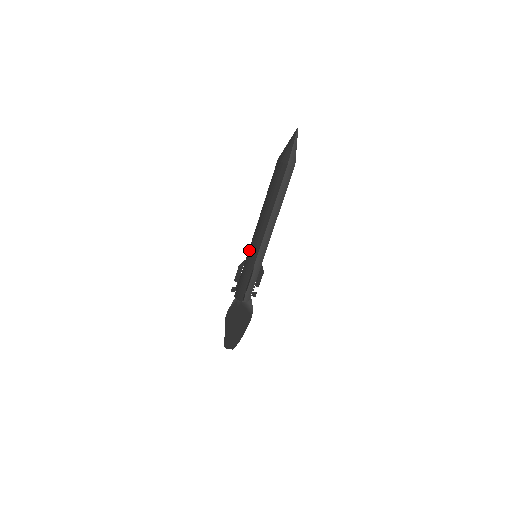
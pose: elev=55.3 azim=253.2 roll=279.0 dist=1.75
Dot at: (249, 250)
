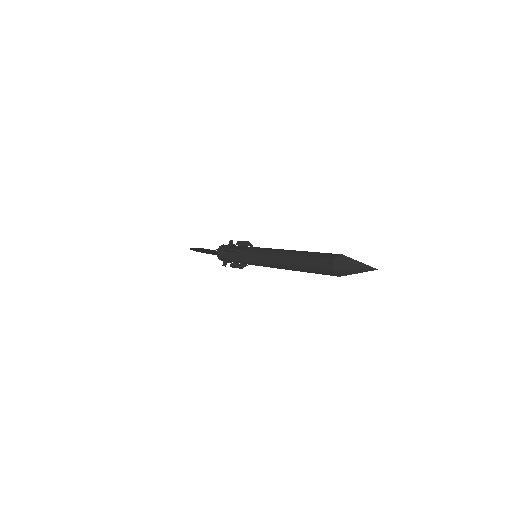
Dot at: (252, 256)
